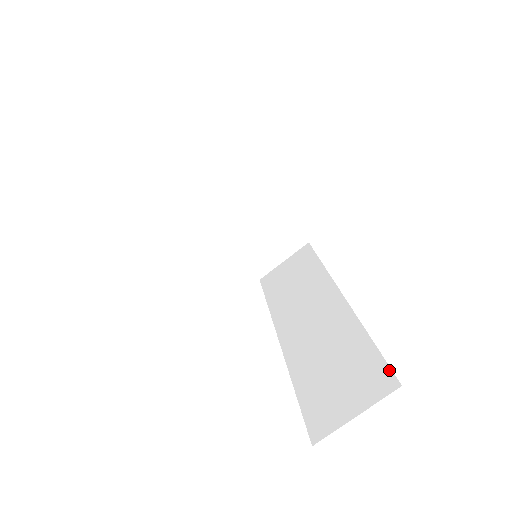
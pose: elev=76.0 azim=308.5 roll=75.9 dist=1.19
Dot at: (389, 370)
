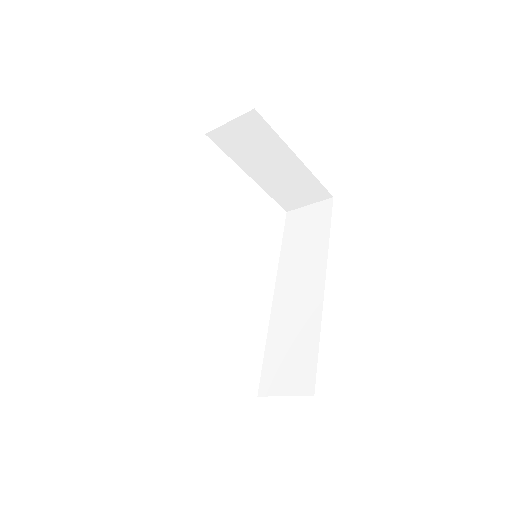
Dot at: (314, 379)
